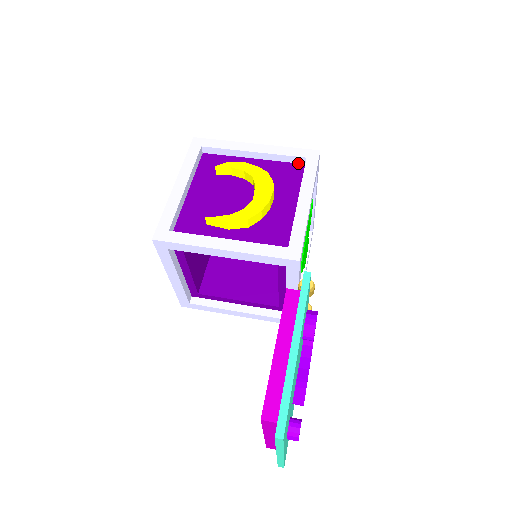
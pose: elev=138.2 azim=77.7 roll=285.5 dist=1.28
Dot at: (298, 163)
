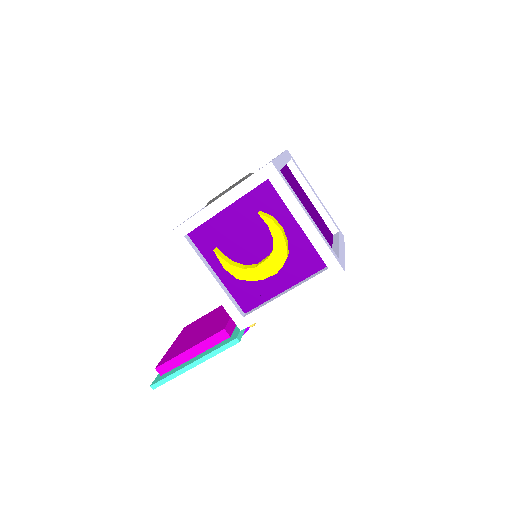
Dot at: occluded
